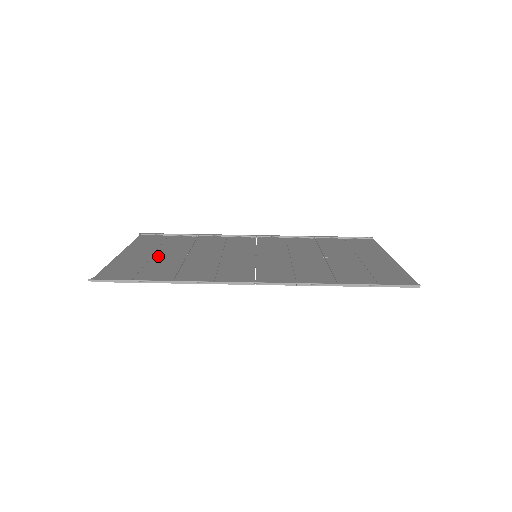
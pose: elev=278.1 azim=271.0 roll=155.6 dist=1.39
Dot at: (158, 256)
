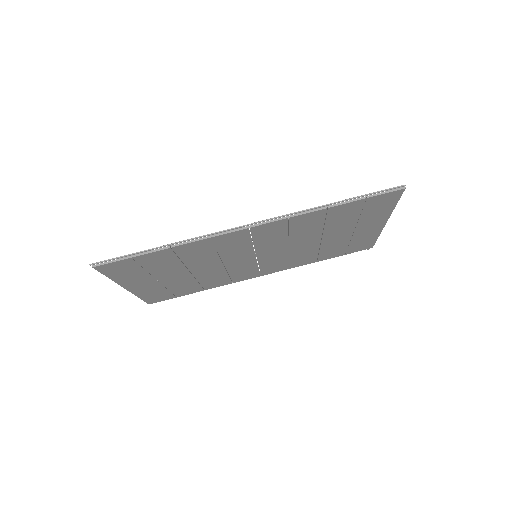
Dot at: occluded
